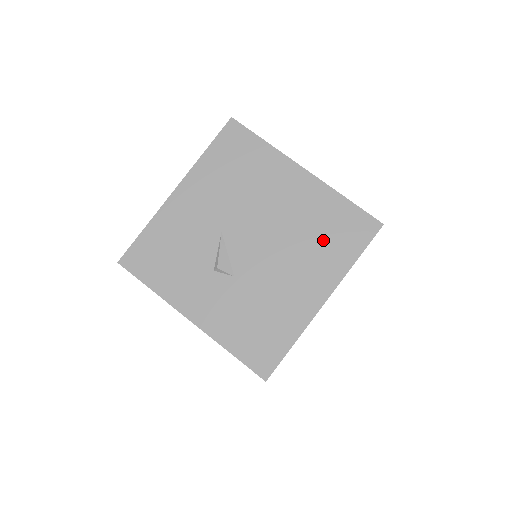
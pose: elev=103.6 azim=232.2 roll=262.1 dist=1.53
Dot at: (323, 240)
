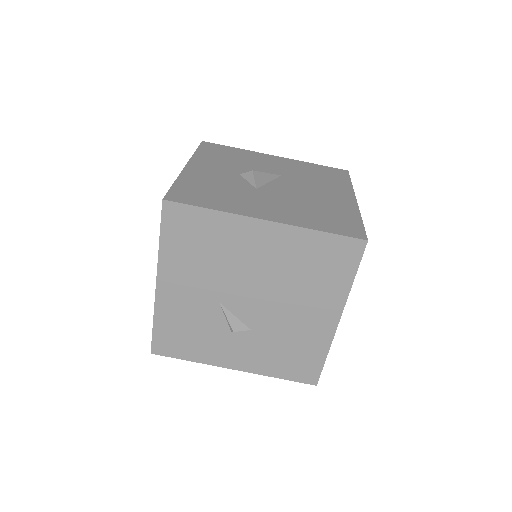
Dot at: (314, 276)
